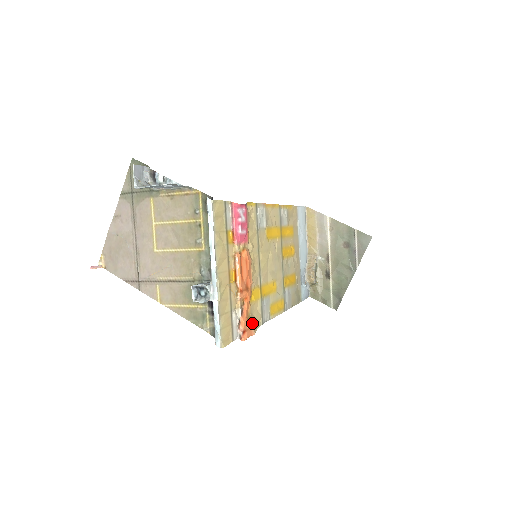
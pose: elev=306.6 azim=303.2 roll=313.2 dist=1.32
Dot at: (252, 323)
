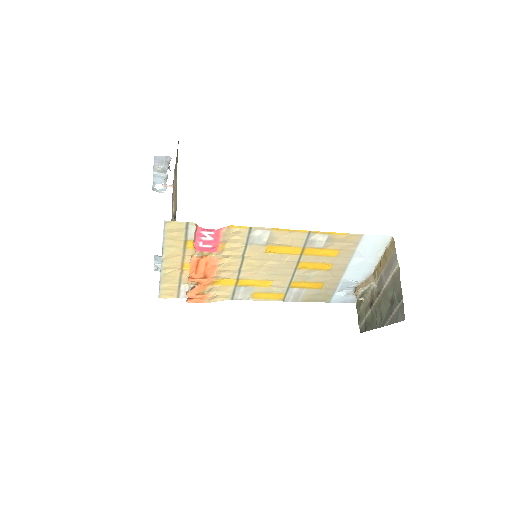
Dot at: (205, 297)
